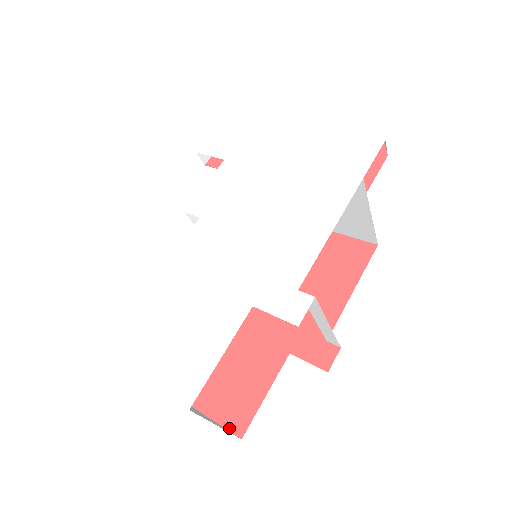
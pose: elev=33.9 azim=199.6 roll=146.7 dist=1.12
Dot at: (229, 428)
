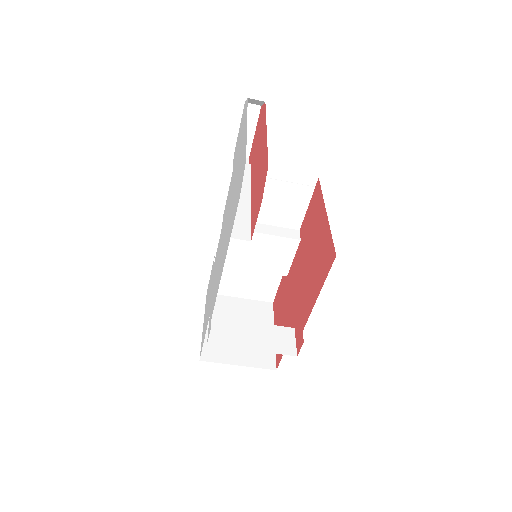
Dot at: (276, 359)
